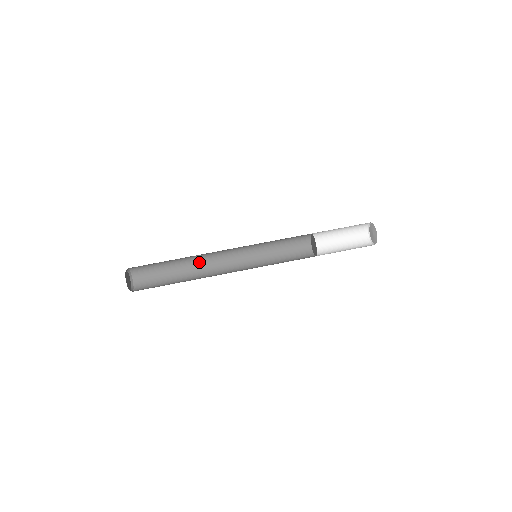
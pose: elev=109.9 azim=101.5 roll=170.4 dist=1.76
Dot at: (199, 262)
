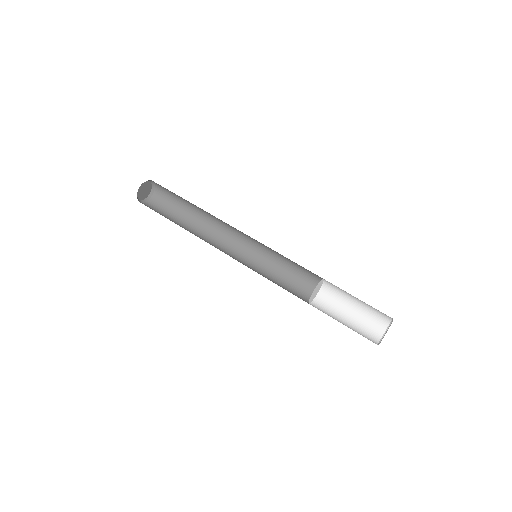
Dot at: (206, 232)
